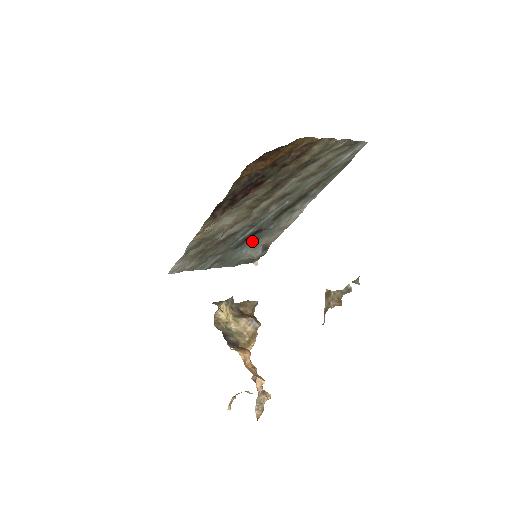
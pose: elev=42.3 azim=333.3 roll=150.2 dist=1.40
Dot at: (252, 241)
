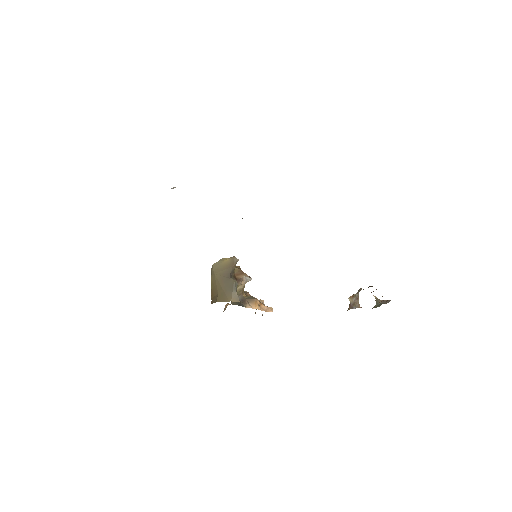
Dot at: occluded
